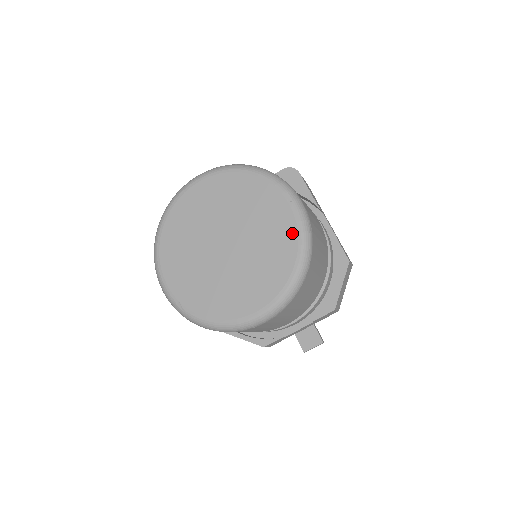
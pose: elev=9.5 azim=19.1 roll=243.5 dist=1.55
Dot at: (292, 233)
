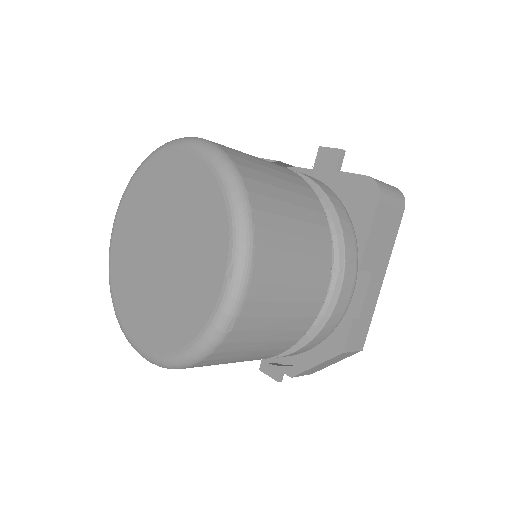
Dot at: (204, 313)
